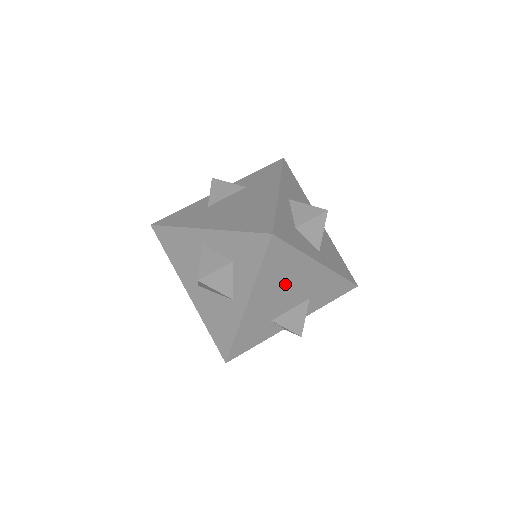
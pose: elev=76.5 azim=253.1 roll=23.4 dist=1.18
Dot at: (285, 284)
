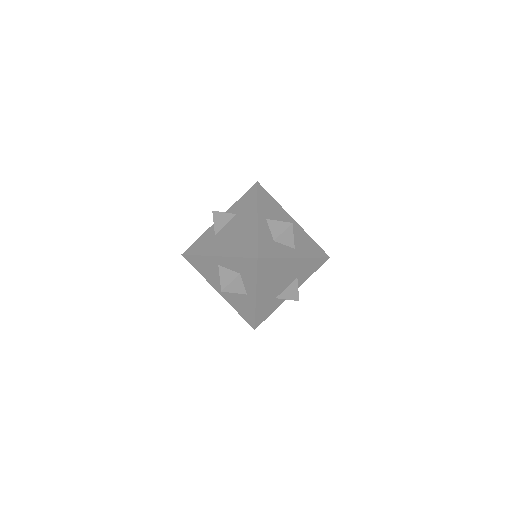
Dot at: (277, 277)
